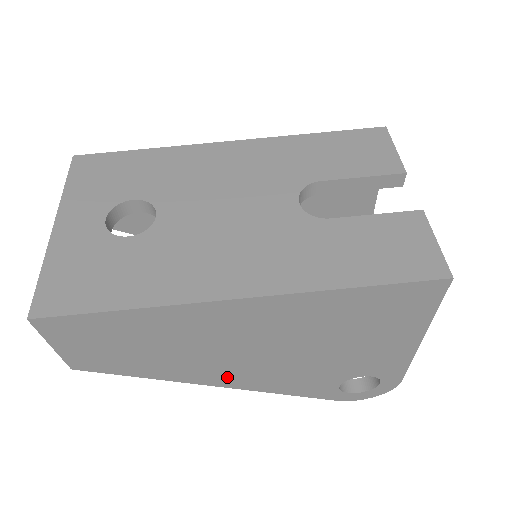
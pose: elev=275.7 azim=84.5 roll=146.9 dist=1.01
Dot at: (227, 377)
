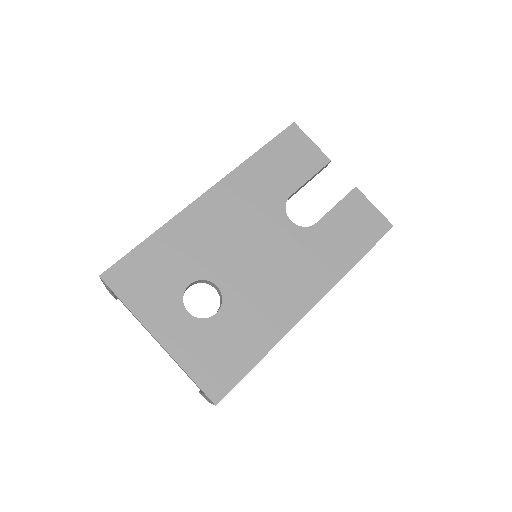
Dot at: occluded
